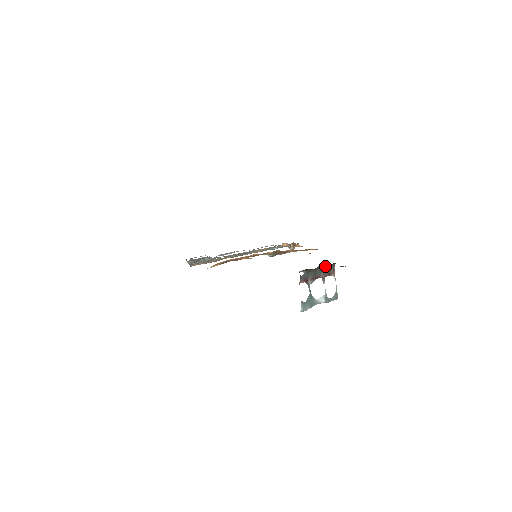
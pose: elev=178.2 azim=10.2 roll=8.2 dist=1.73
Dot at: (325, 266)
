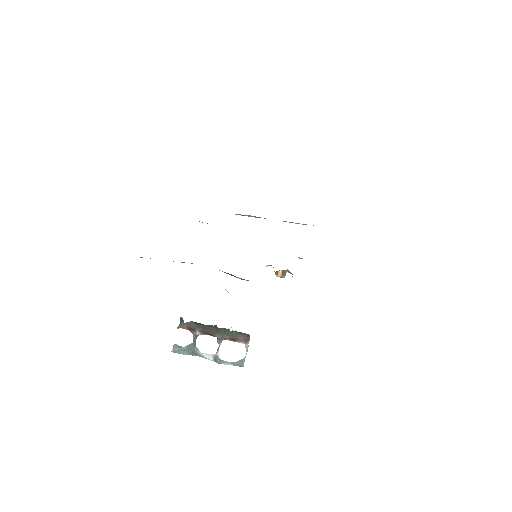
Dot at: (228, 329)
